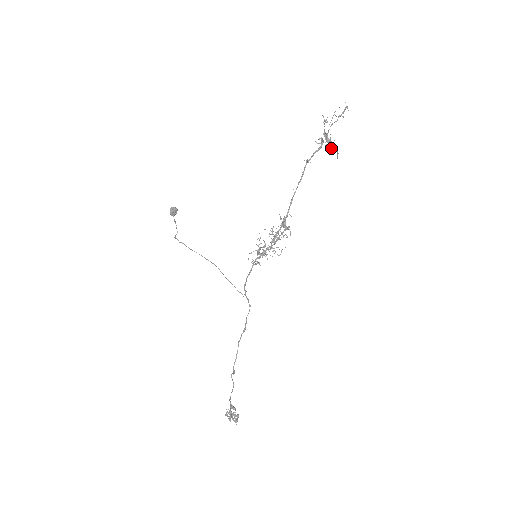
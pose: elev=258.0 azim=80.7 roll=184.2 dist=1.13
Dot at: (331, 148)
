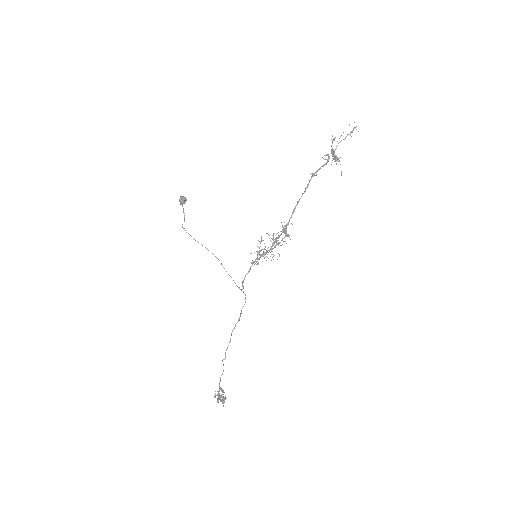
Dot at: occluded
